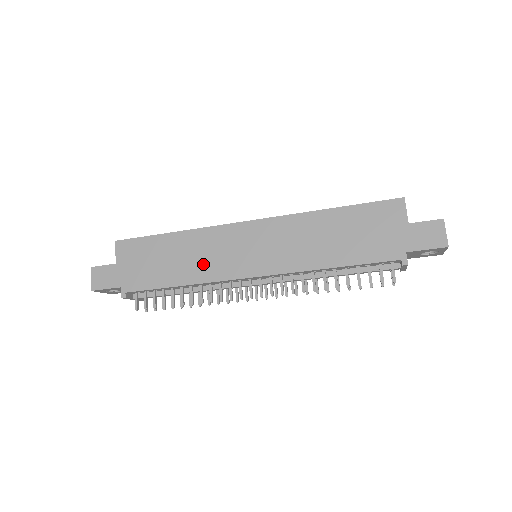
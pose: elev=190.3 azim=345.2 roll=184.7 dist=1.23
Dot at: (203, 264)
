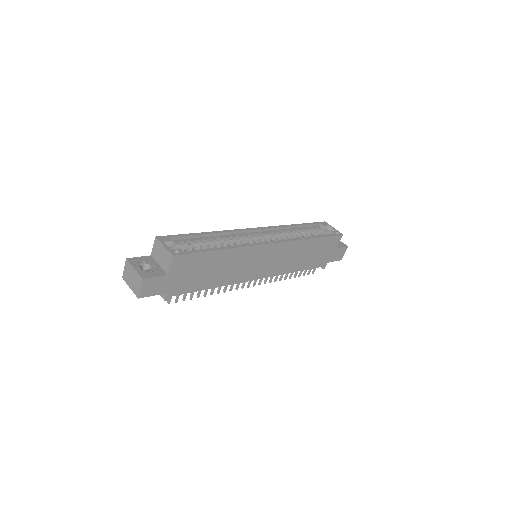
Dot at: (234, 272)
